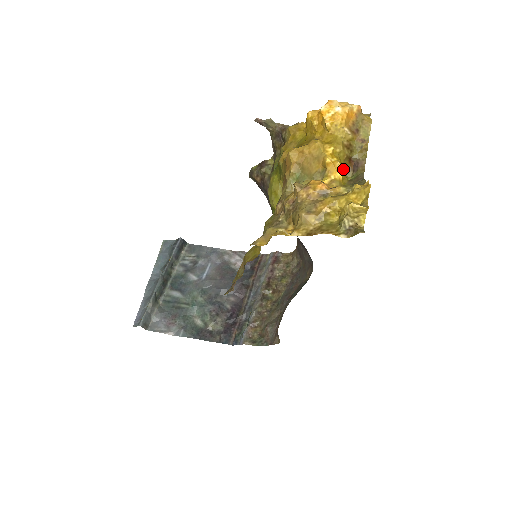
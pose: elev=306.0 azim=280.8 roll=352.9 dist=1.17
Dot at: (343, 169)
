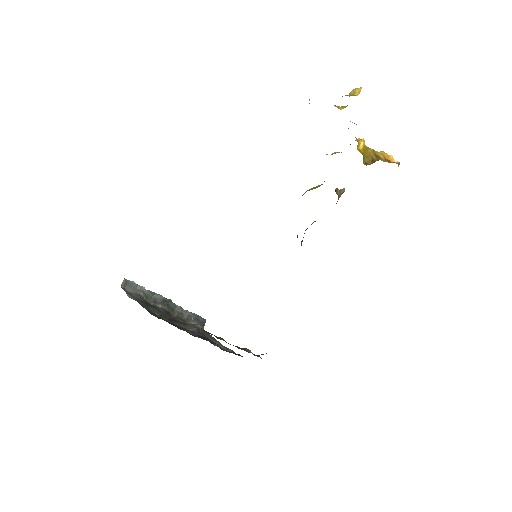
Dot at: (365, 155)
